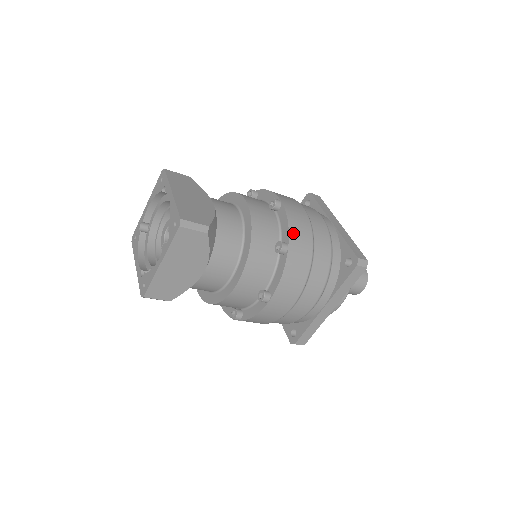
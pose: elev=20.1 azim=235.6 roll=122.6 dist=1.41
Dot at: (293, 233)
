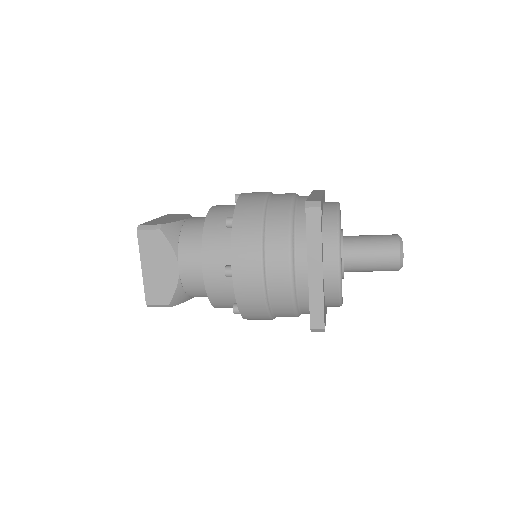
Dot at: (240, 207)
